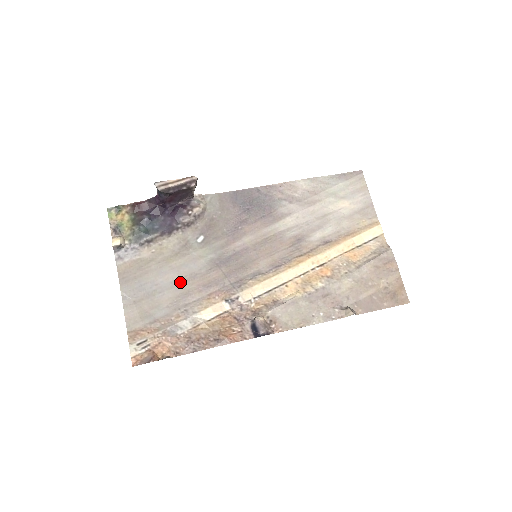
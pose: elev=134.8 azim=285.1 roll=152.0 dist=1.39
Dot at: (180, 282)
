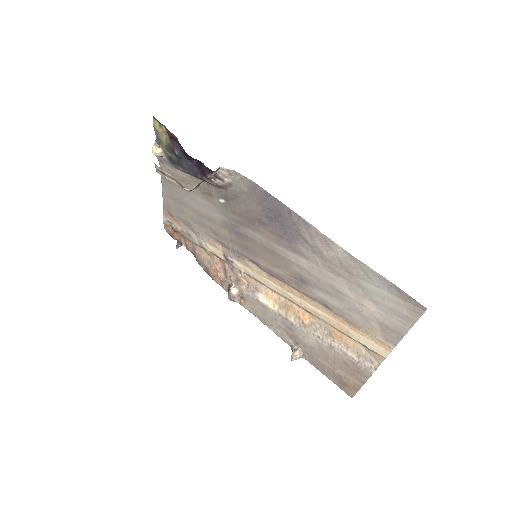
Dot at: (199, 213)
